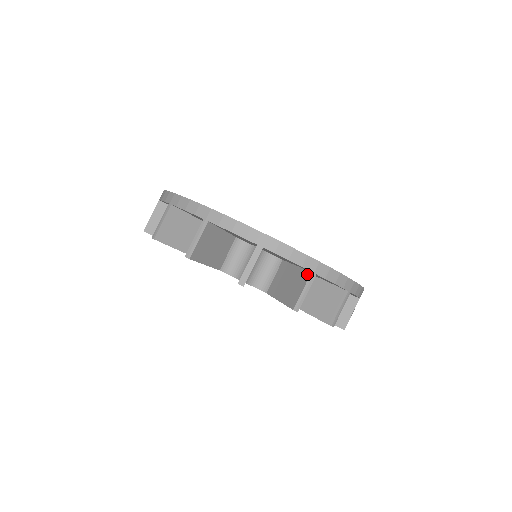
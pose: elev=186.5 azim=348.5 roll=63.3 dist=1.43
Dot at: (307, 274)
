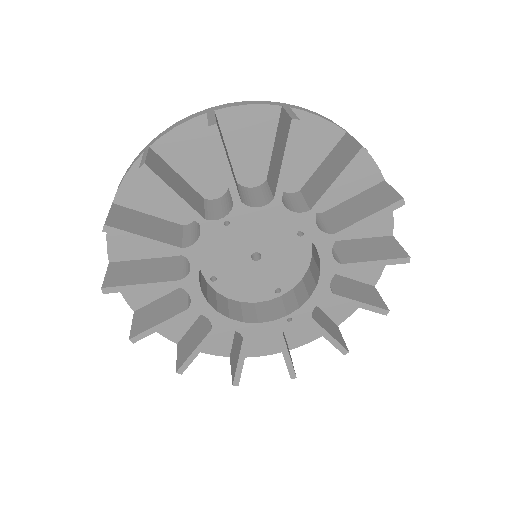
Dot at: (281, 113)
